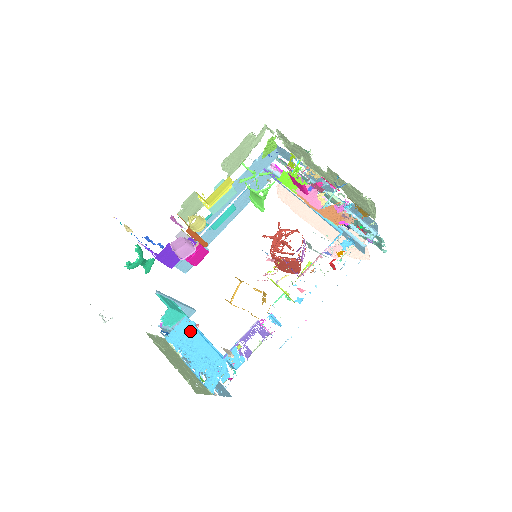
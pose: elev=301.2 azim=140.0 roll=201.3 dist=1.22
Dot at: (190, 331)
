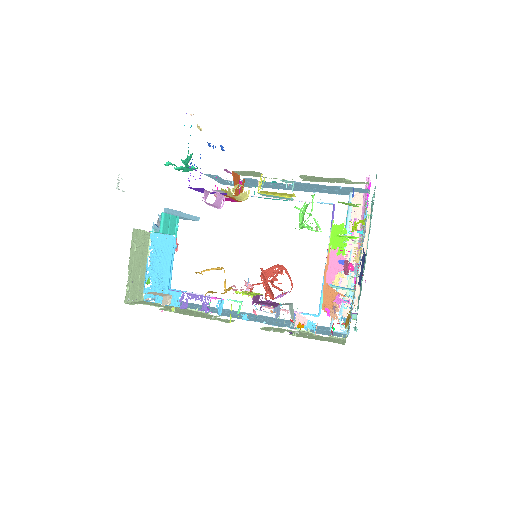
Dot at: (168, 248)
